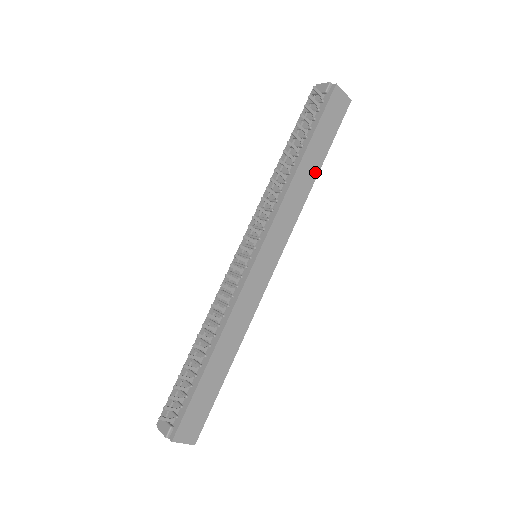
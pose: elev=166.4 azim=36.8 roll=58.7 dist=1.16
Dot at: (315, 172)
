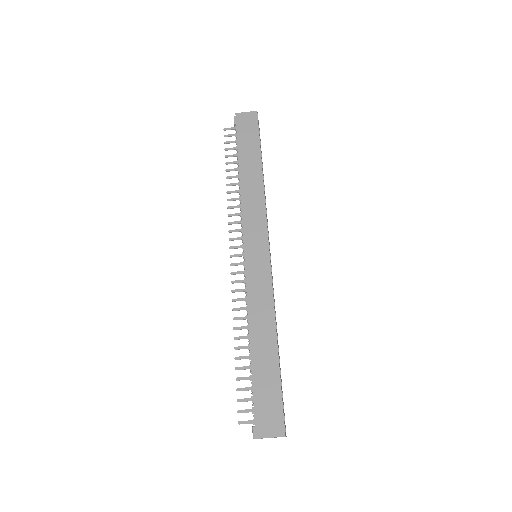
Dot at: (258, 170)
